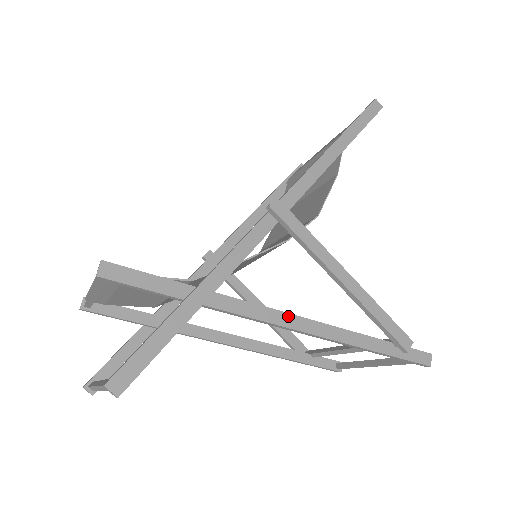
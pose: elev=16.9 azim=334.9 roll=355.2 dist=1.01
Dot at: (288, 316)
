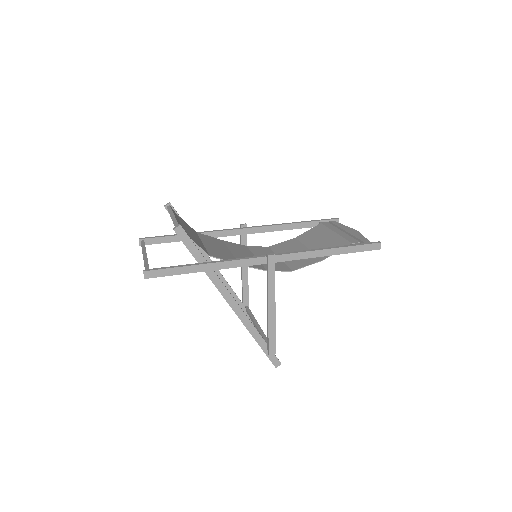
Dot at: (234, 301)
